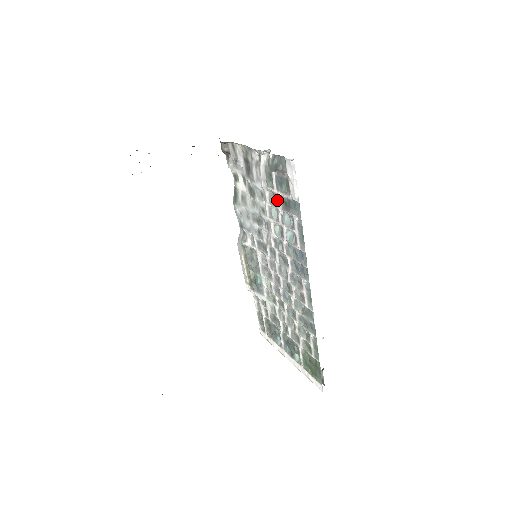
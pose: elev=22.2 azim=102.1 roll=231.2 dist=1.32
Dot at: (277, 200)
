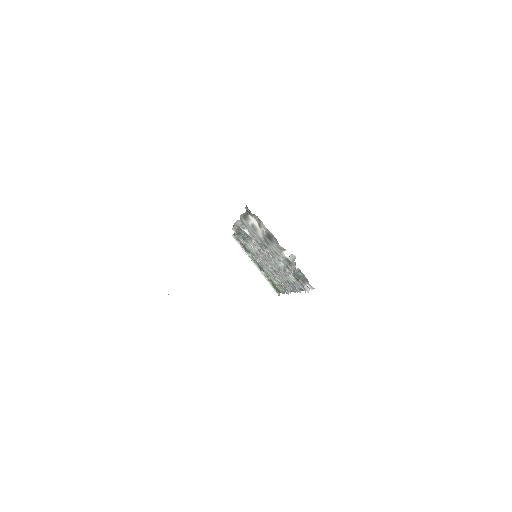
Dot at: (289, 269)
